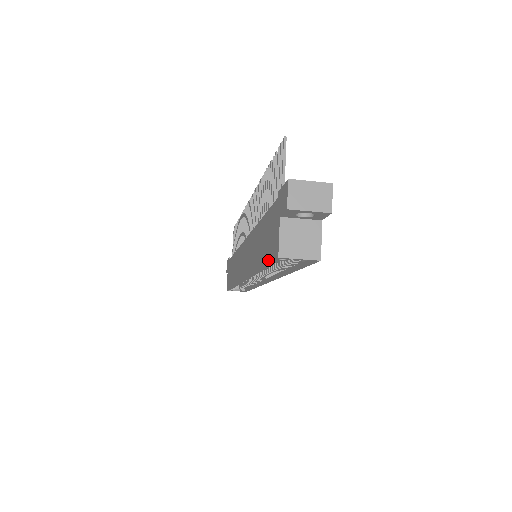
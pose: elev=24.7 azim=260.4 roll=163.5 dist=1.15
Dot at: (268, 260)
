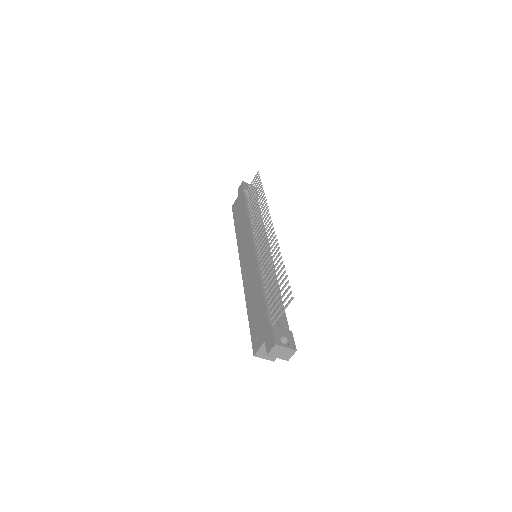
Dot at: (251, 333)
